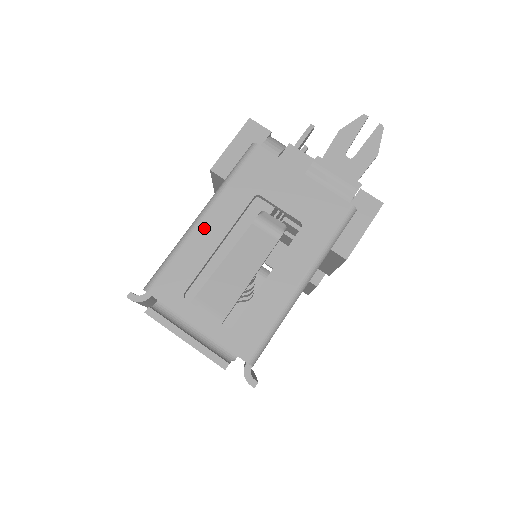
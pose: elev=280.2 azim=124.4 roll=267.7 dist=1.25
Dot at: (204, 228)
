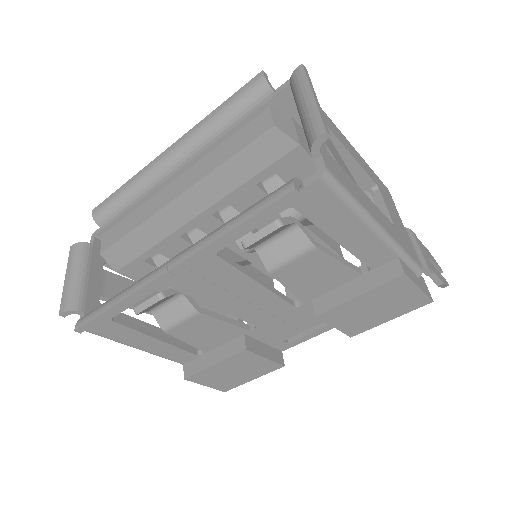
Dot at: (345, 139)
